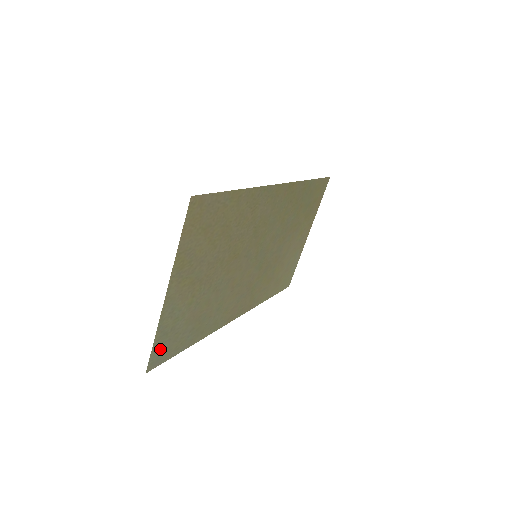
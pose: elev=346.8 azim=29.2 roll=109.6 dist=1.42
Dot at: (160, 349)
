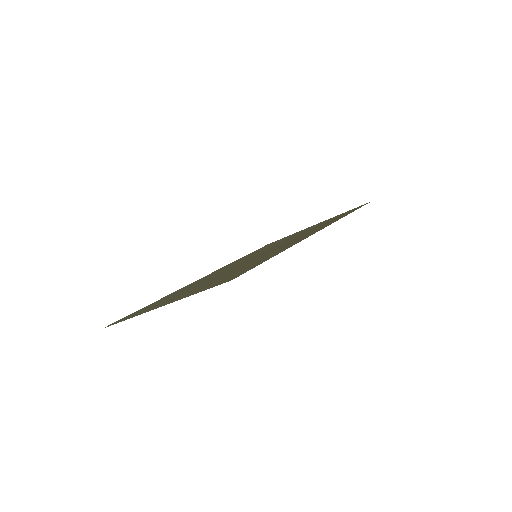
Dot at: occluded
